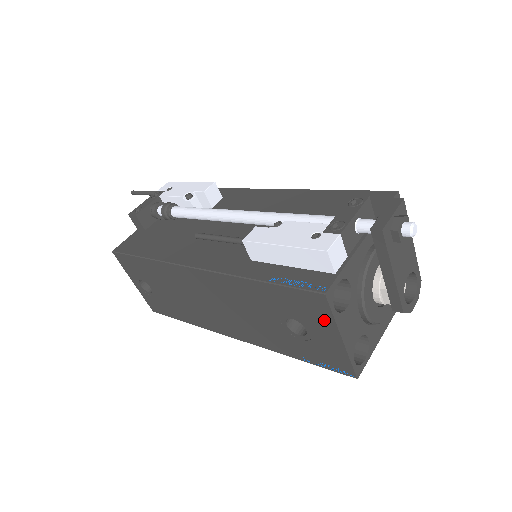
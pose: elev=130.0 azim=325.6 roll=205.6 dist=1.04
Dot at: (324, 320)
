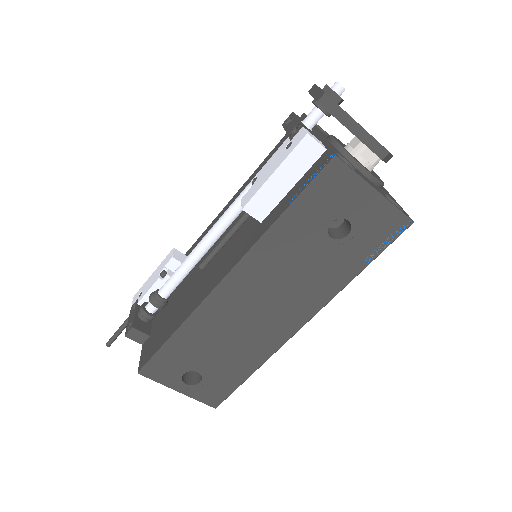
Dot at: (352, 187)
